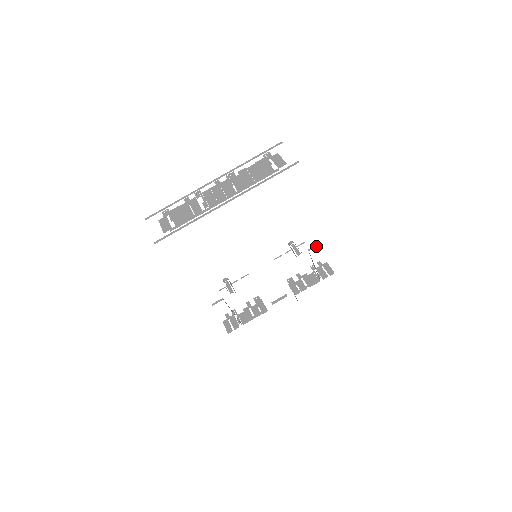
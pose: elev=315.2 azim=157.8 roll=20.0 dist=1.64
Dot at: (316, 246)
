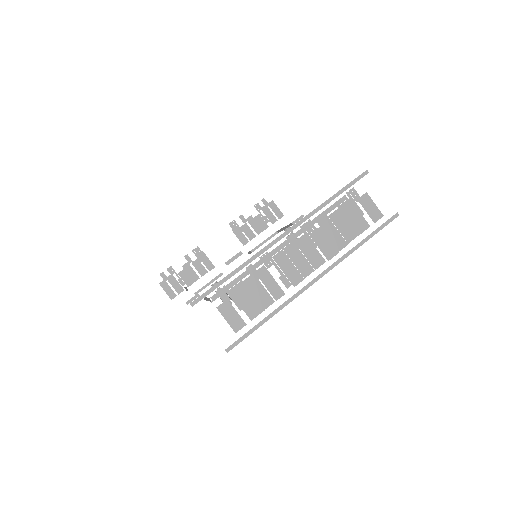
Dot at: (301, 218)
